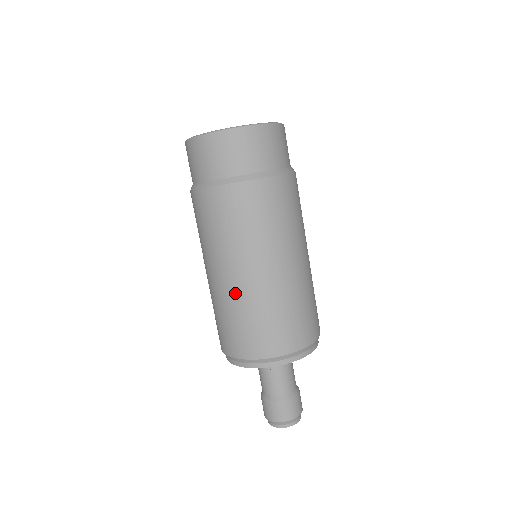
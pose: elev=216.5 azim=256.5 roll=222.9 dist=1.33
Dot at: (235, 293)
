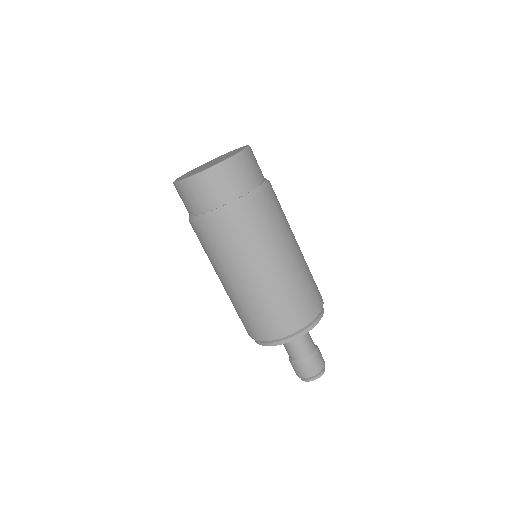
Dot at: (240, 295)
